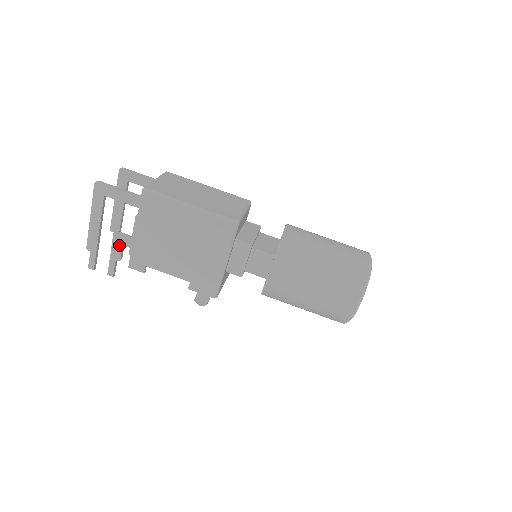
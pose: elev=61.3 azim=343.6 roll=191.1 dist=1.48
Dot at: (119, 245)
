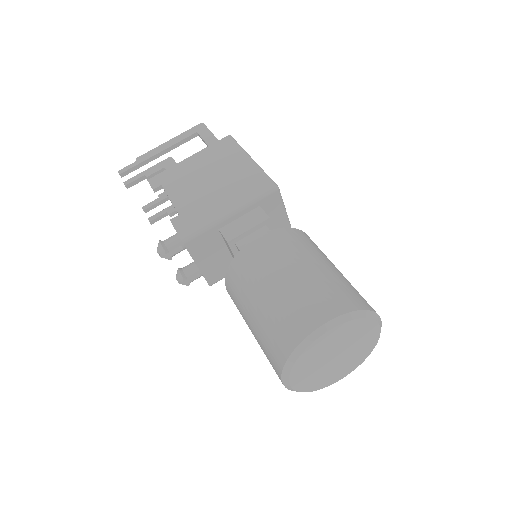
Dot at: (162, 166)
